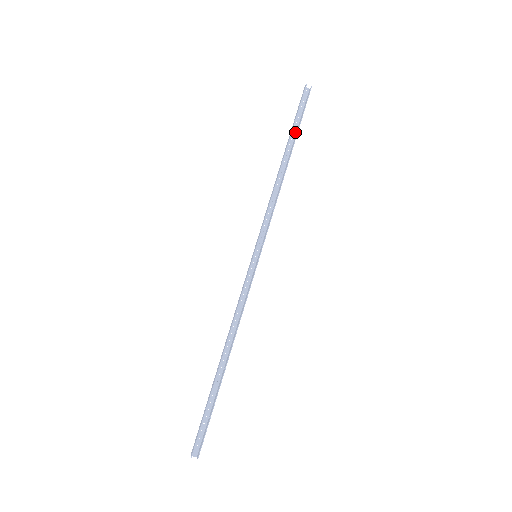
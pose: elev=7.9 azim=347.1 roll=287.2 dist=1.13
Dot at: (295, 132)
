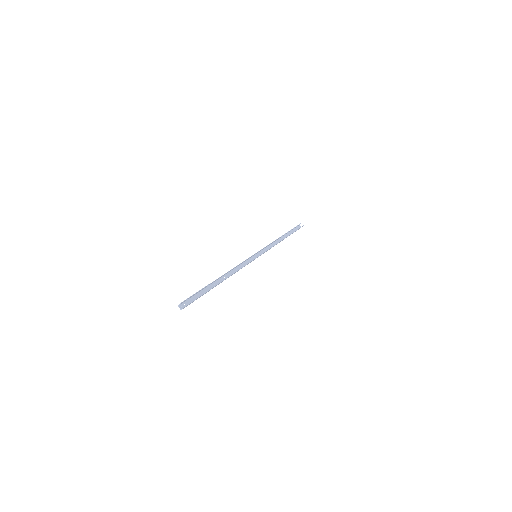
Dot at: occluded
